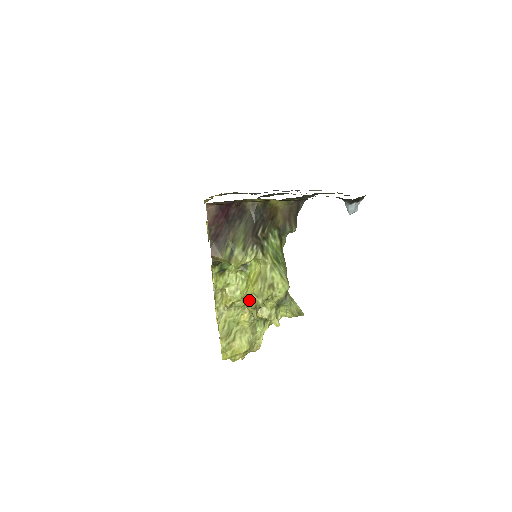
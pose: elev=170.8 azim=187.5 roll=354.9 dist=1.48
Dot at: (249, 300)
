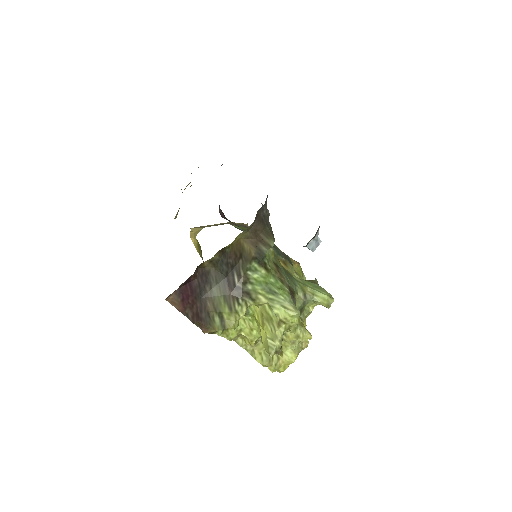
Dot at: (266, 347)
